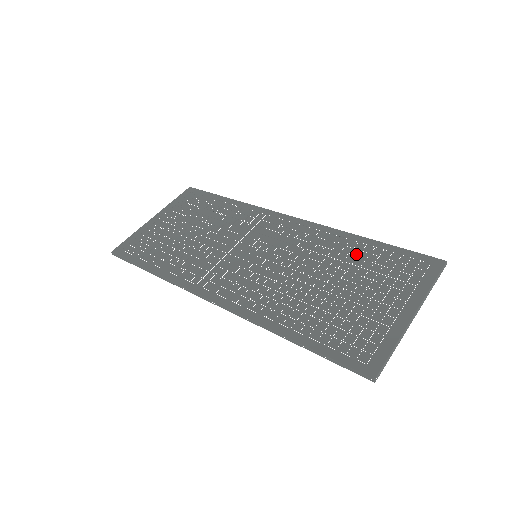
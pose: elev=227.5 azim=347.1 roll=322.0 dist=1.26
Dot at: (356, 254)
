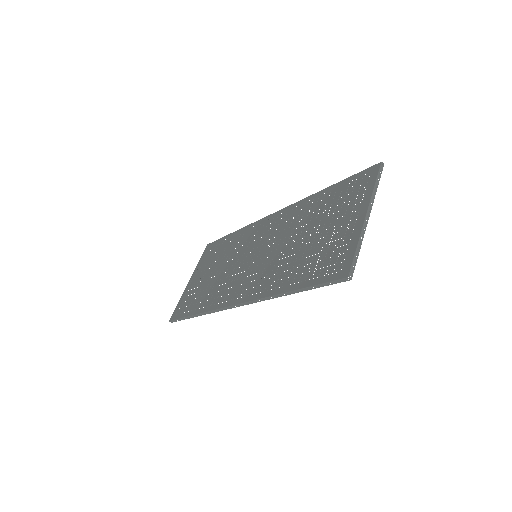
Dot at: (319, 205)
